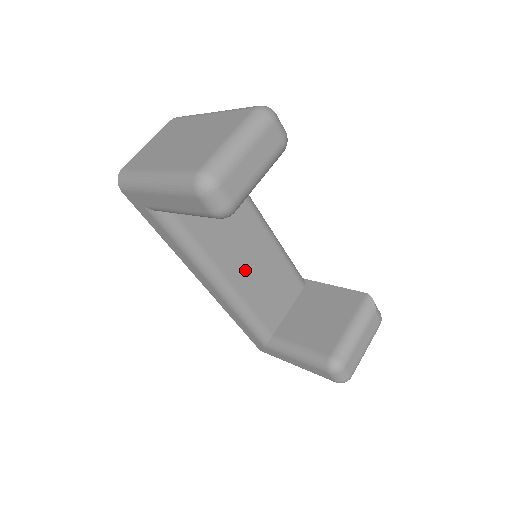
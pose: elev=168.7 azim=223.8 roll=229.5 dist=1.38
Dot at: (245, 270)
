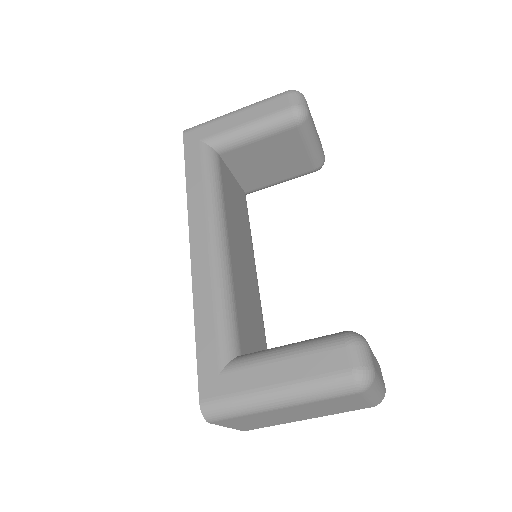
Dot at: (239, 263)
